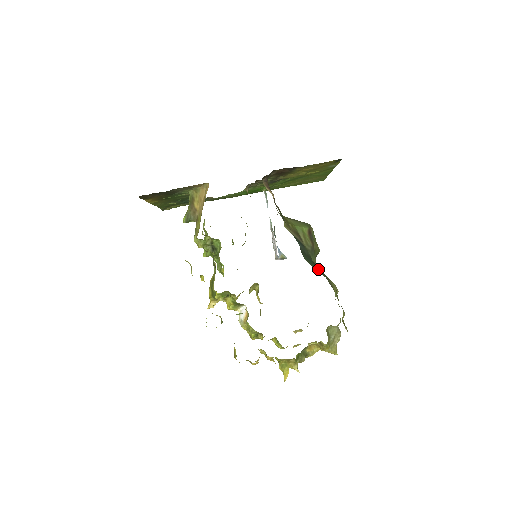
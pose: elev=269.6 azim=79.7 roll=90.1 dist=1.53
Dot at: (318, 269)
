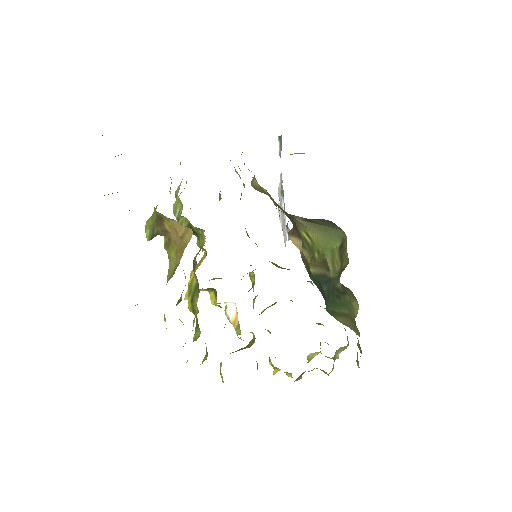
Dot at: (342, 301)
